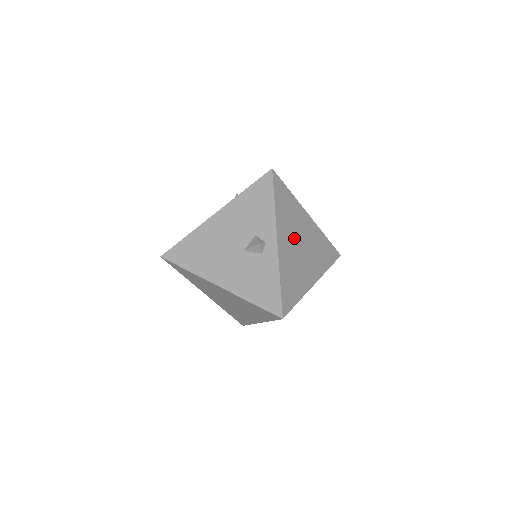
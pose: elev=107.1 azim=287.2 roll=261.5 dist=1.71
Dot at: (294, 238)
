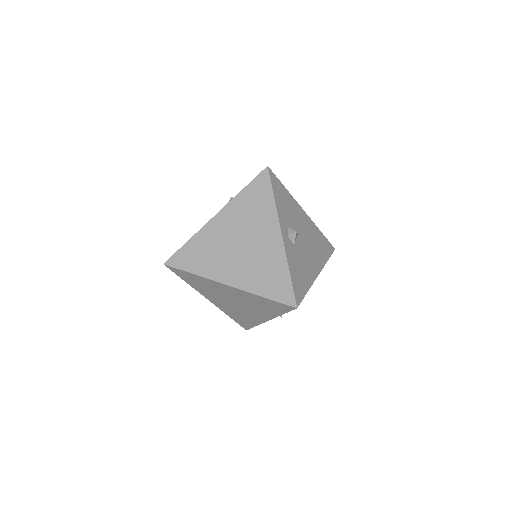
Dot at: occluded
